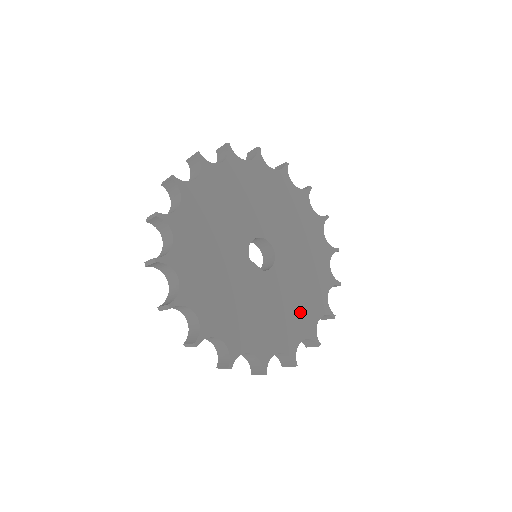
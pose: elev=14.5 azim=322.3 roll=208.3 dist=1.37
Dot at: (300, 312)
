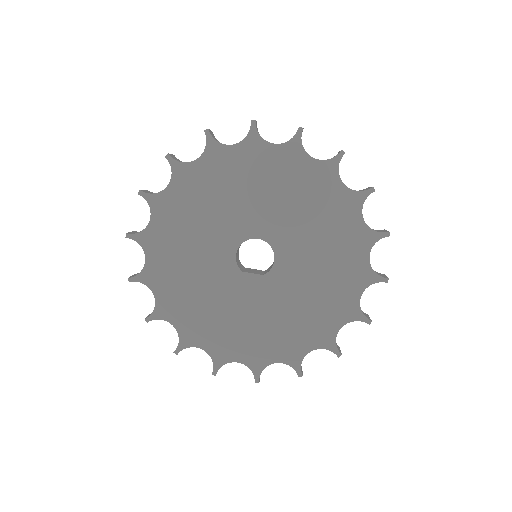
Dot at: (329, 297)
